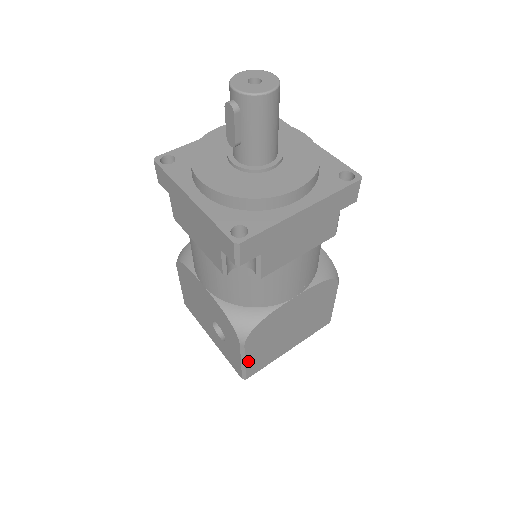
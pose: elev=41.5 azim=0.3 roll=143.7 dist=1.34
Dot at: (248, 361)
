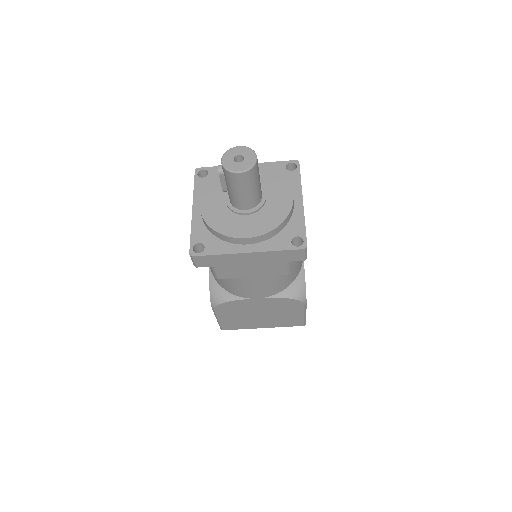
Dot at: (221, 320)
